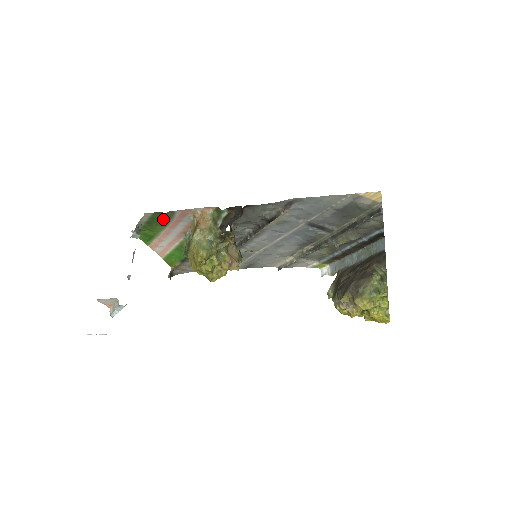
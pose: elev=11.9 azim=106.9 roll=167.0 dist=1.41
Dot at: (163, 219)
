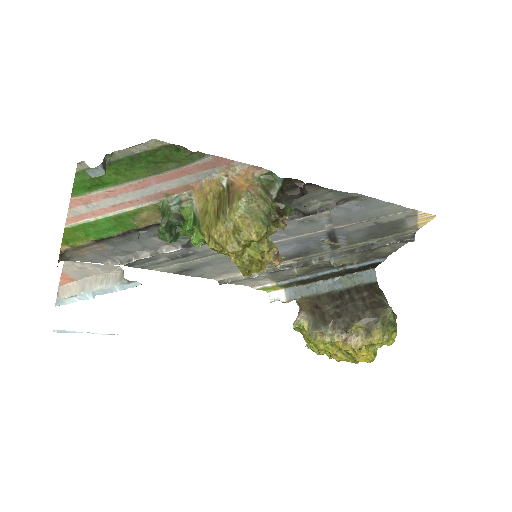
Dot at: (168, 160)
